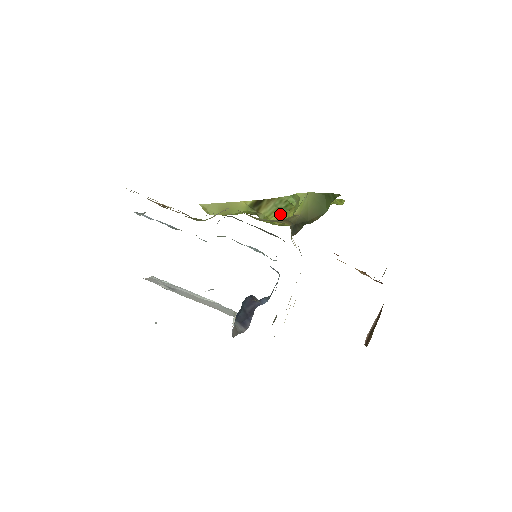
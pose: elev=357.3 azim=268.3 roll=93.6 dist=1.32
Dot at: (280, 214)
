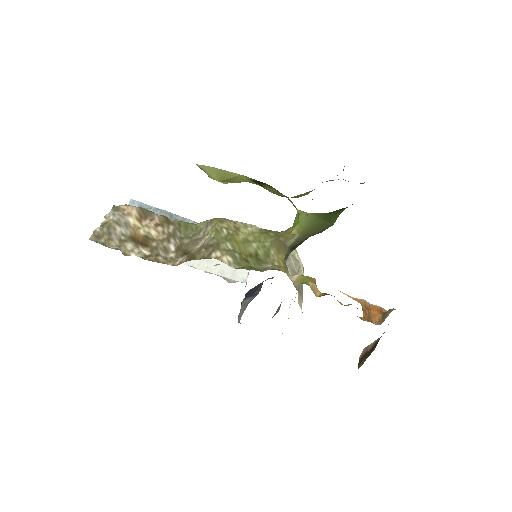
Dot at: occluded
